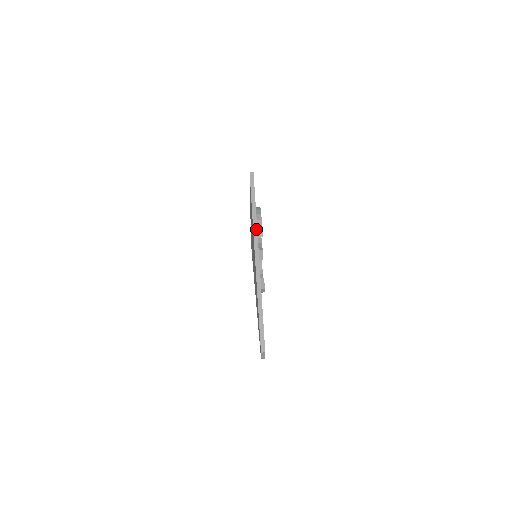
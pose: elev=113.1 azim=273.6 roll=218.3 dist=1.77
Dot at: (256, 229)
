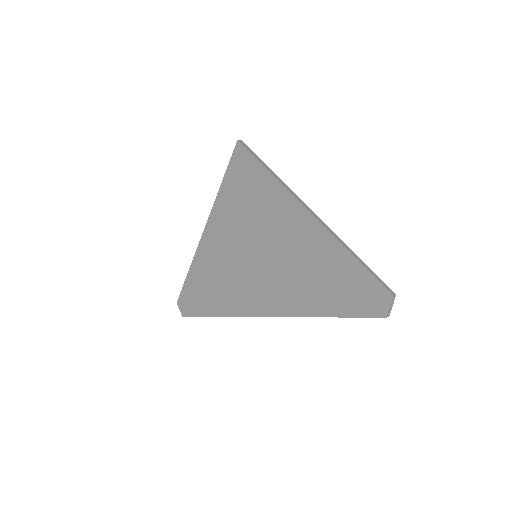
Dot at: (284, 183)
